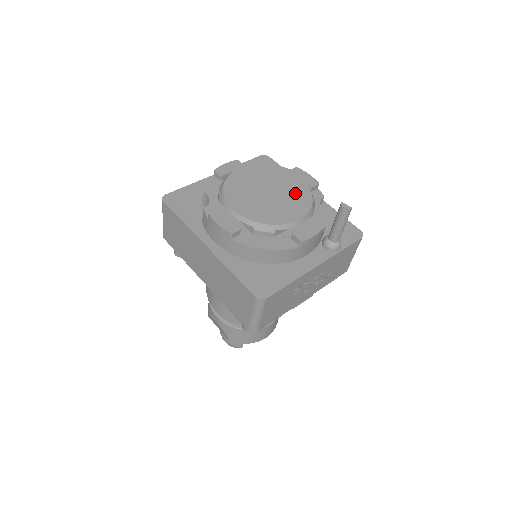
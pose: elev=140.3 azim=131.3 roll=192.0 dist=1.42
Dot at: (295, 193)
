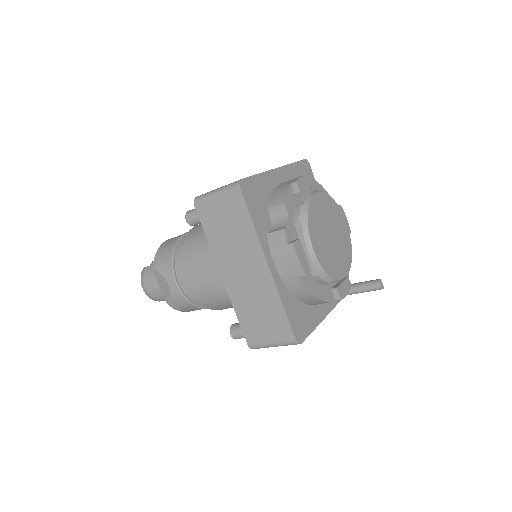
Dot at: (344, 243)
